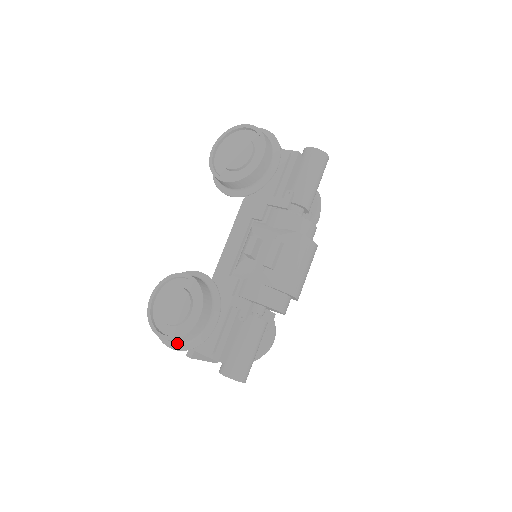
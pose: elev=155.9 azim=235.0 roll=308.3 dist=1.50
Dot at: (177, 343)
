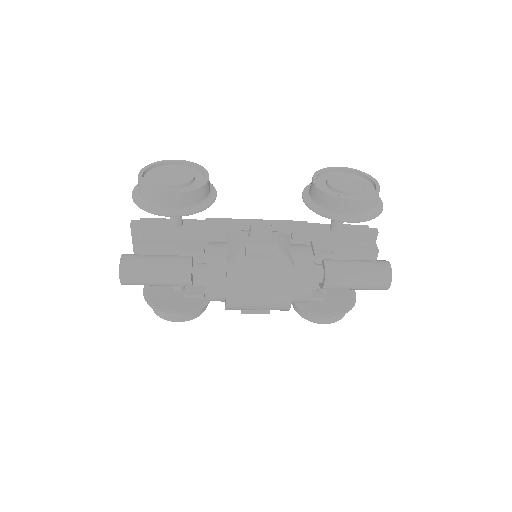
Dot at: (139, 192)
